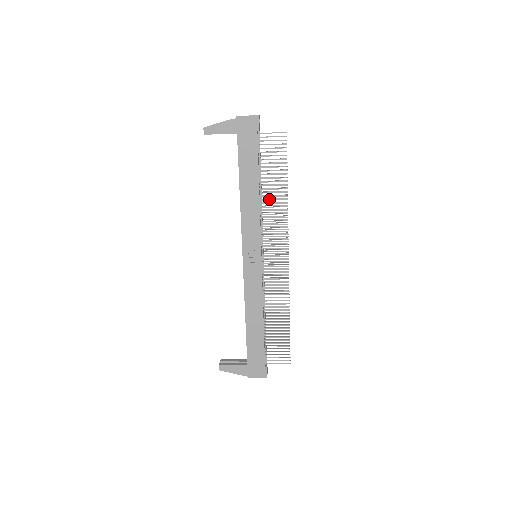
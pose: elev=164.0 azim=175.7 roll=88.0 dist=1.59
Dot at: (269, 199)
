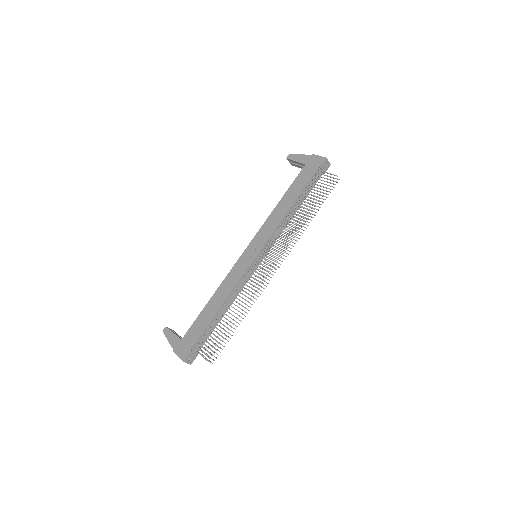
Dot at: (294, 217)
